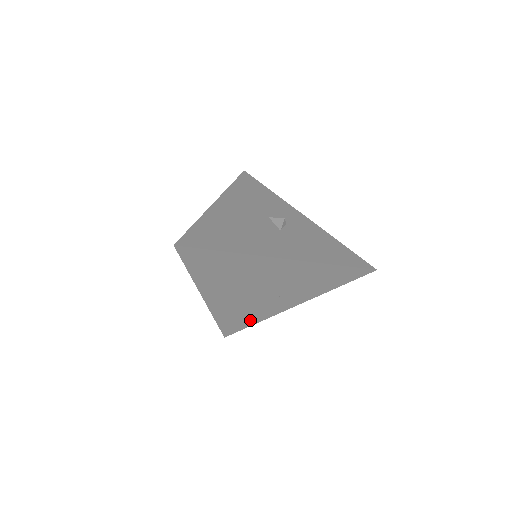
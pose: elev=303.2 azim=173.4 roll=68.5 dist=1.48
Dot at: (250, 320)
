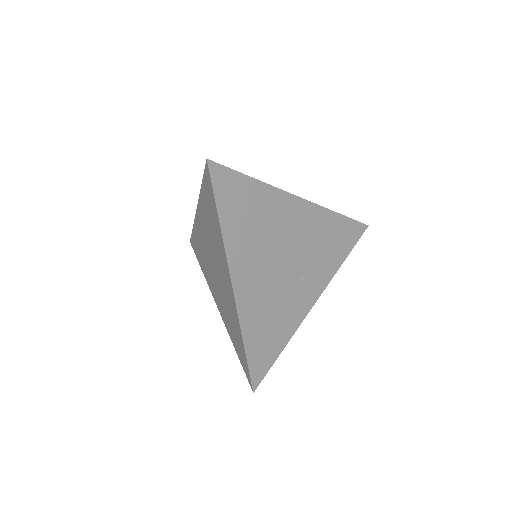
Dot at: (278, 339)
